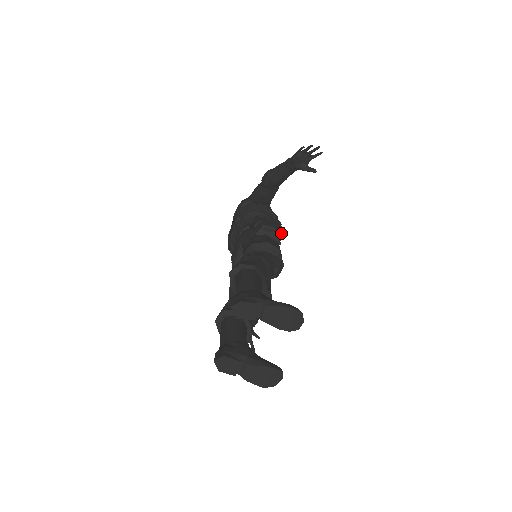
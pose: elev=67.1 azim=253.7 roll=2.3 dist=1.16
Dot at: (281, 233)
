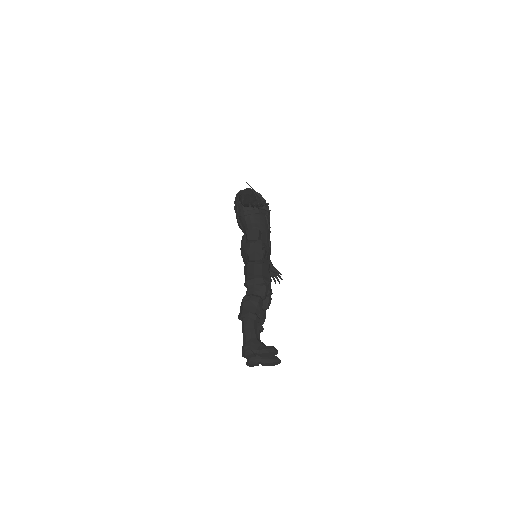
Dot at: (262, 259)
